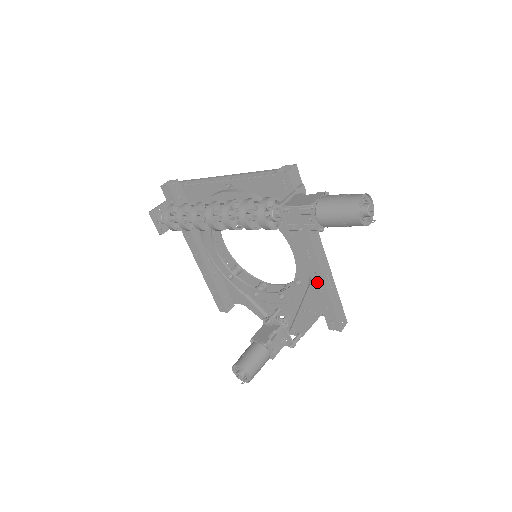
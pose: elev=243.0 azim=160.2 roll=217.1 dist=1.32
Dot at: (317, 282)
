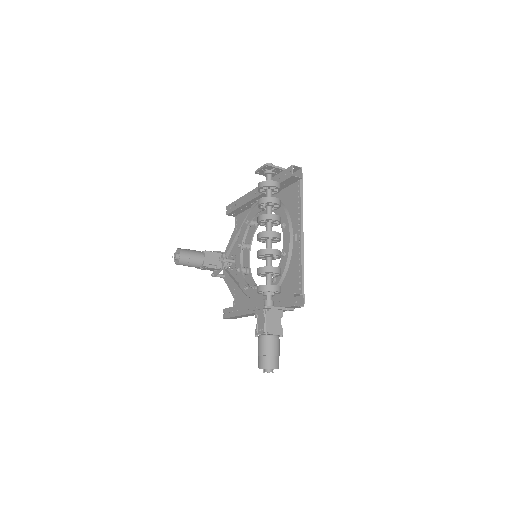
Dot at: (244, 308)
